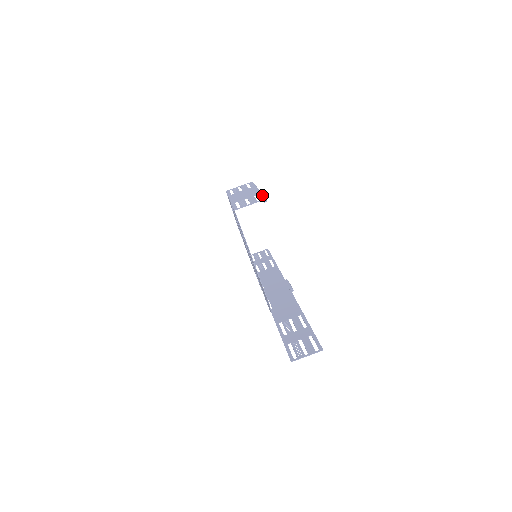
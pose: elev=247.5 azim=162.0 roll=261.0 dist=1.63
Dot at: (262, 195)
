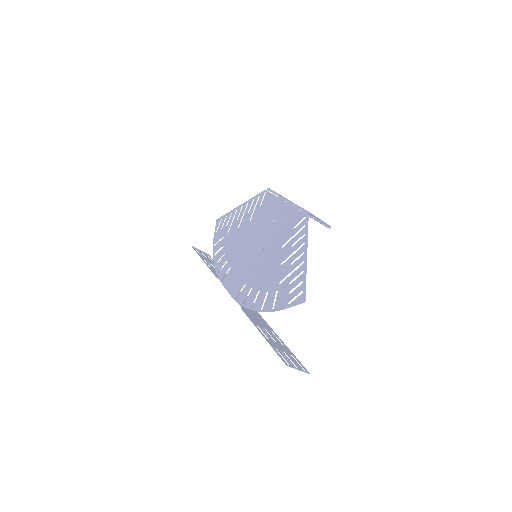
Dot at: occluded
